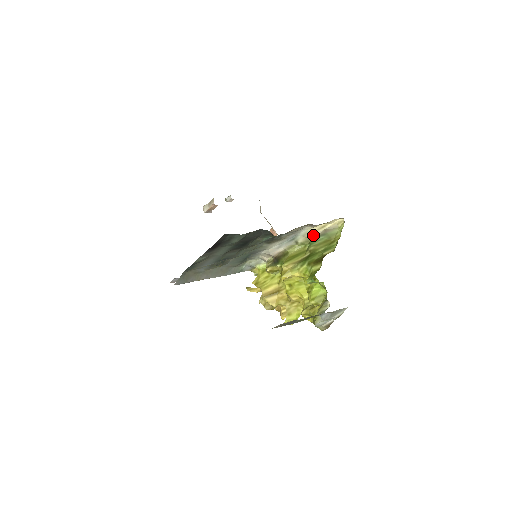
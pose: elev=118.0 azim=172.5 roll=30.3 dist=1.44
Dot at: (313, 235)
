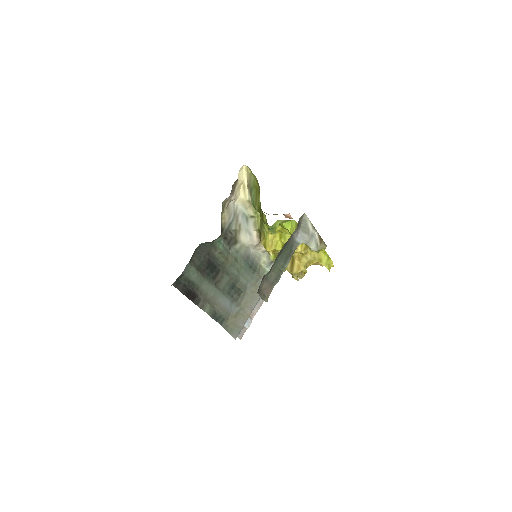
Dot at: (248, 200)
